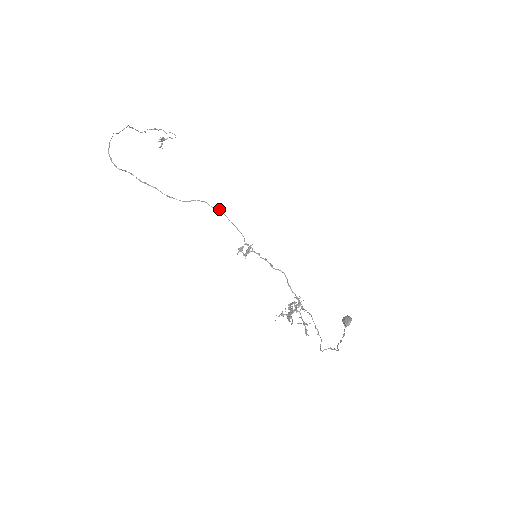
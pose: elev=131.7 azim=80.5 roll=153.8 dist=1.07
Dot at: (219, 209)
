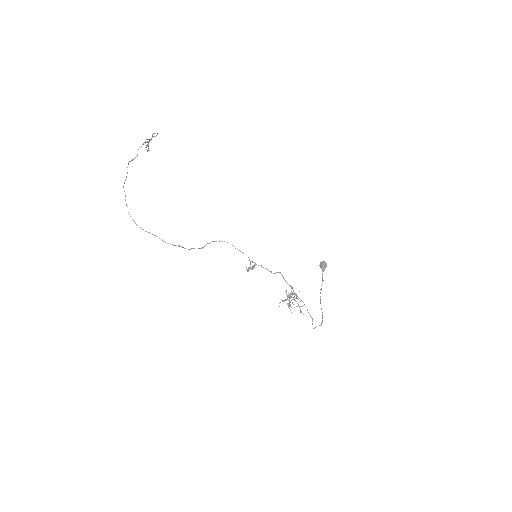
Dot at: (227, 242)
